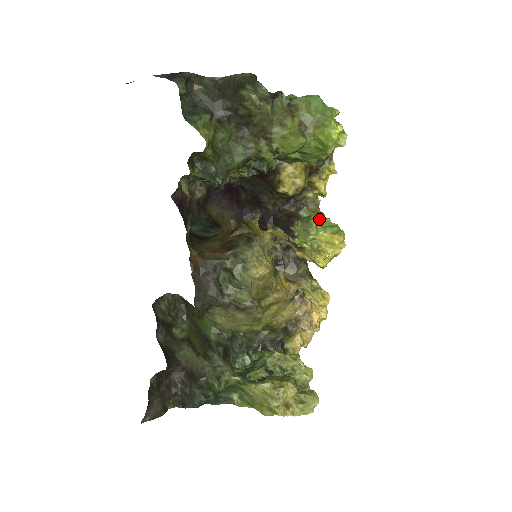
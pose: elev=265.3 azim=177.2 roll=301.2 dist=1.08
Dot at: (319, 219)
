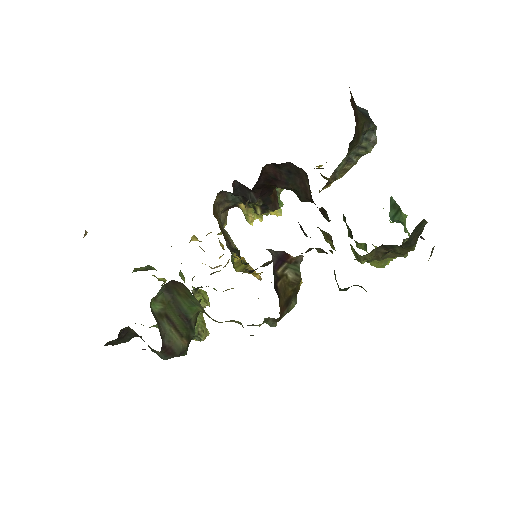
Dot at: occluded
